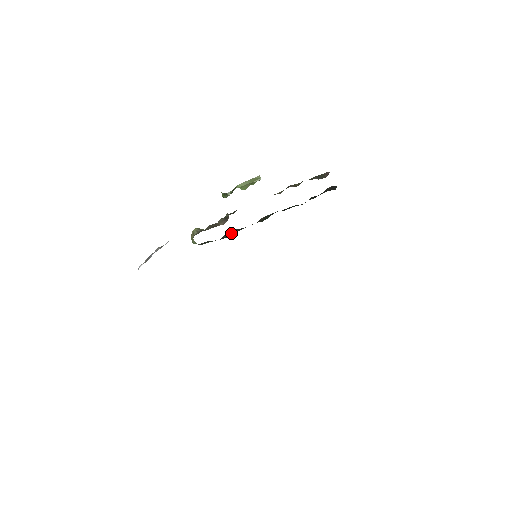
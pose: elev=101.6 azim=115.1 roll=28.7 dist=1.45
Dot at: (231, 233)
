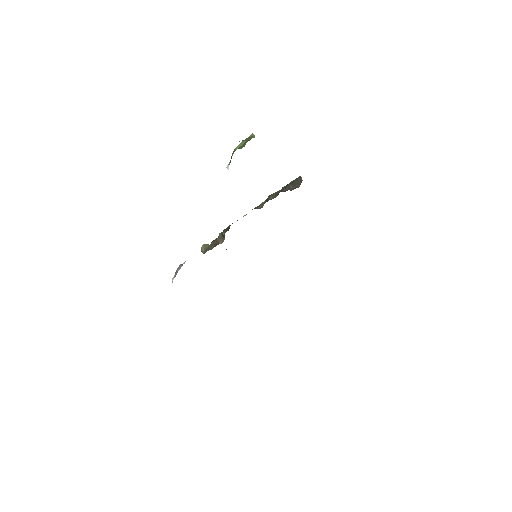
Dot at: occluded
